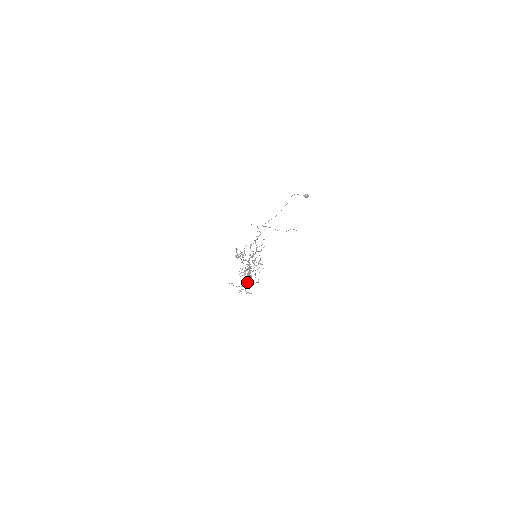
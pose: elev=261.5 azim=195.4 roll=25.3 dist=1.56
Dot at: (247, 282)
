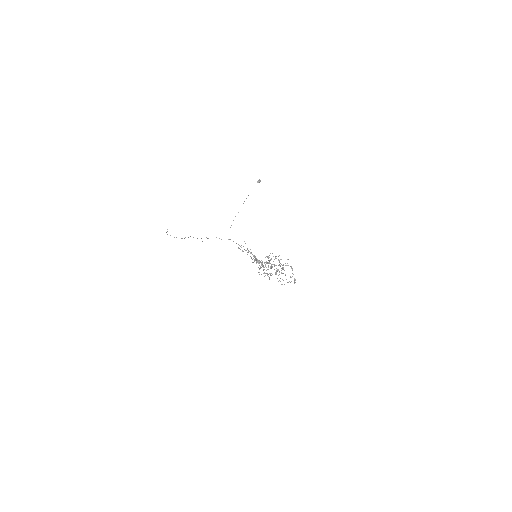
Dot at: occluded
